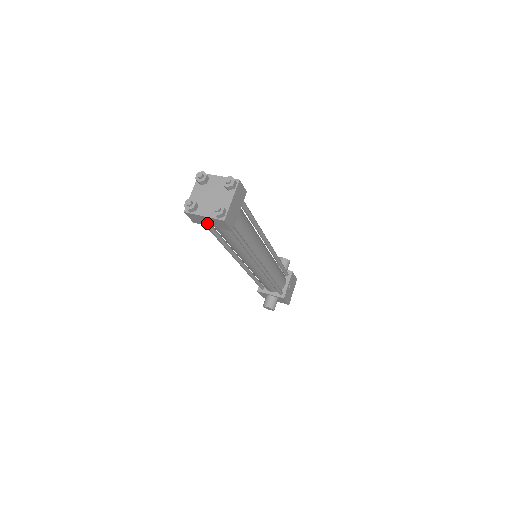
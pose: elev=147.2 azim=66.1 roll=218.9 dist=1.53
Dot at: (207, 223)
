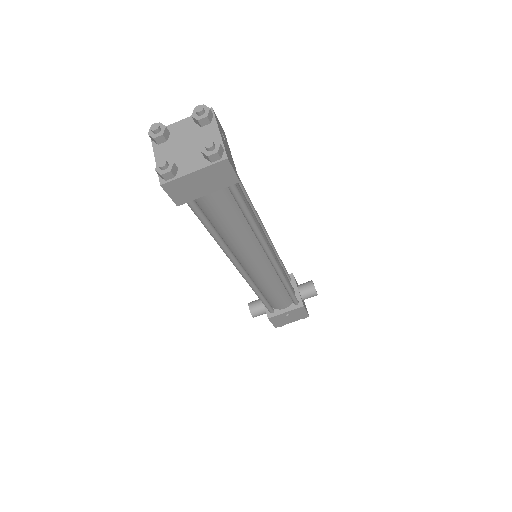
Dot at: occluded
